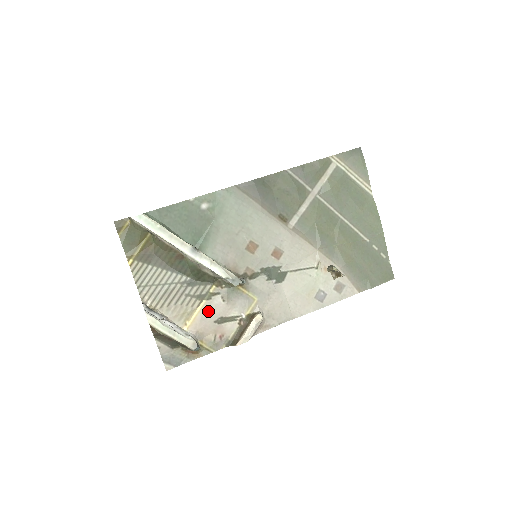
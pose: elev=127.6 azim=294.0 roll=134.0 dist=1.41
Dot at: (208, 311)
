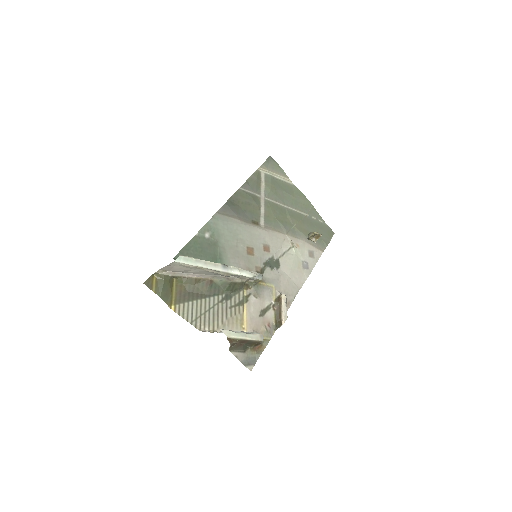
Dot at: (251, 310)
